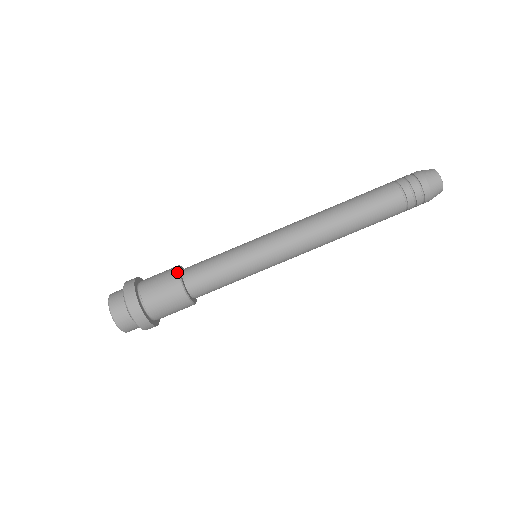
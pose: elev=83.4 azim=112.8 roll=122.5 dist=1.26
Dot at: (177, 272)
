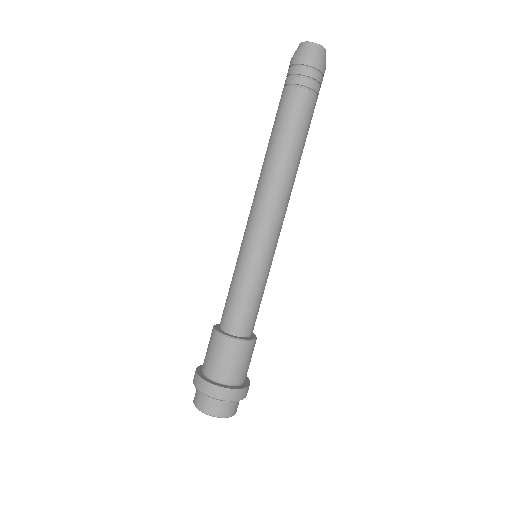
Dot at: occluded
